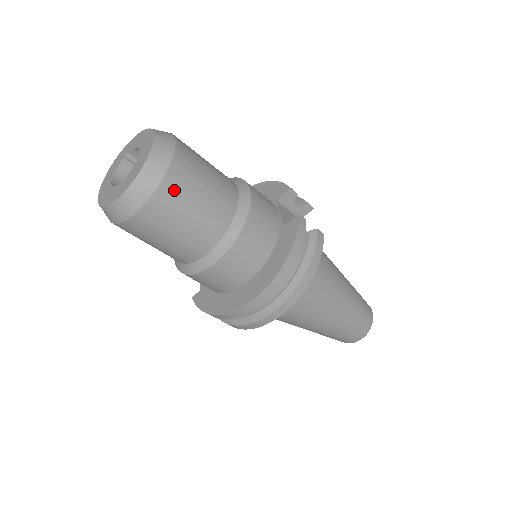
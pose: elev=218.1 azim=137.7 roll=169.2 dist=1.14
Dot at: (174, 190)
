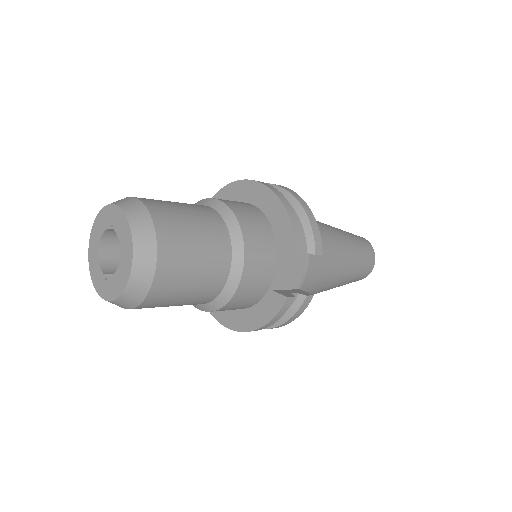
Dot at: (152, 305)
